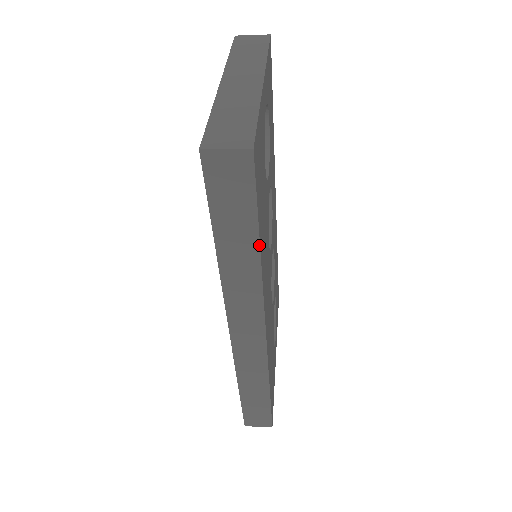
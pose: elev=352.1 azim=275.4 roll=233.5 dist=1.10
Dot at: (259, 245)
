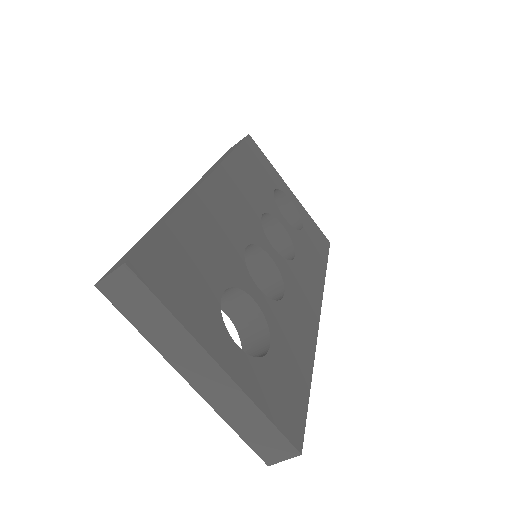
Dot at: (235, 149)
